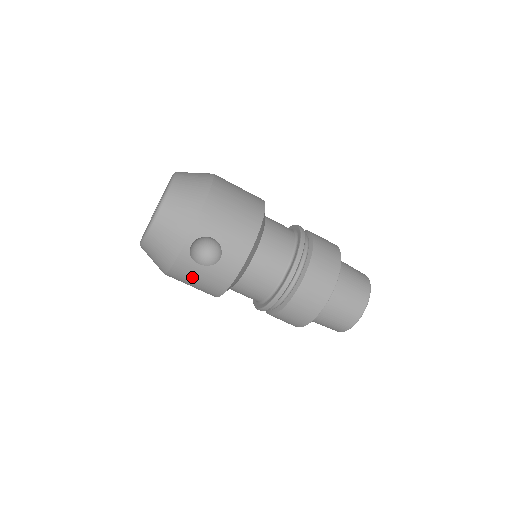
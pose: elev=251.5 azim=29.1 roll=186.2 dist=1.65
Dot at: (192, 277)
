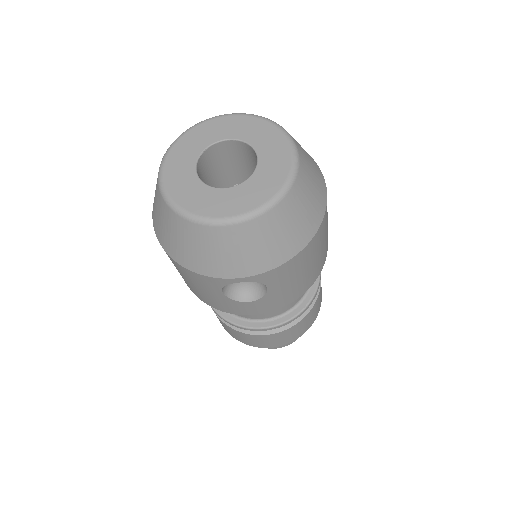
Dot at: (195, 283)
